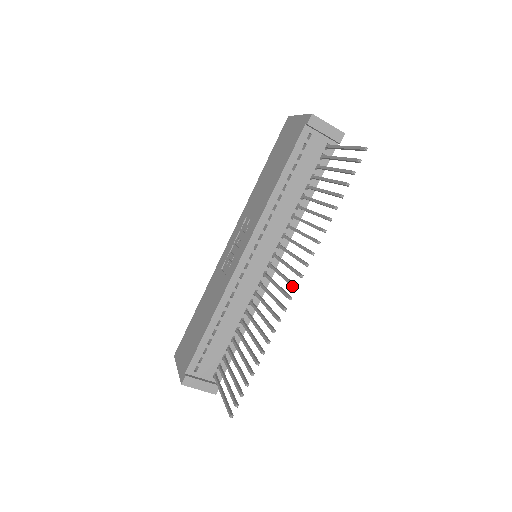
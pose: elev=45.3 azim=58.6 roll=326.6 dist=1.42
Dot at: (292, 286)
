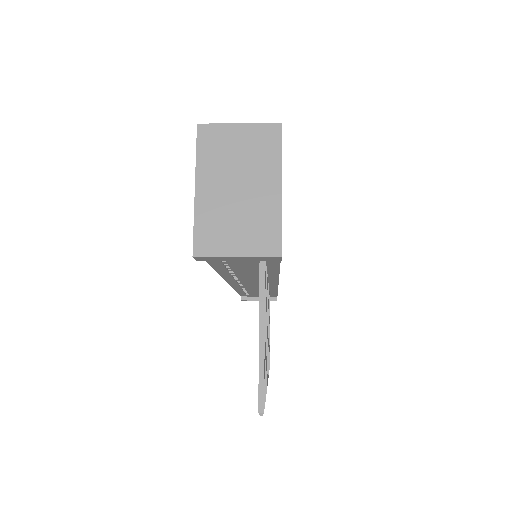
Dot at: occluded
